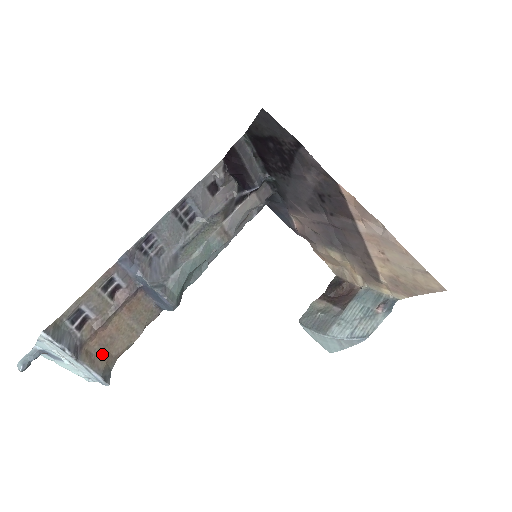
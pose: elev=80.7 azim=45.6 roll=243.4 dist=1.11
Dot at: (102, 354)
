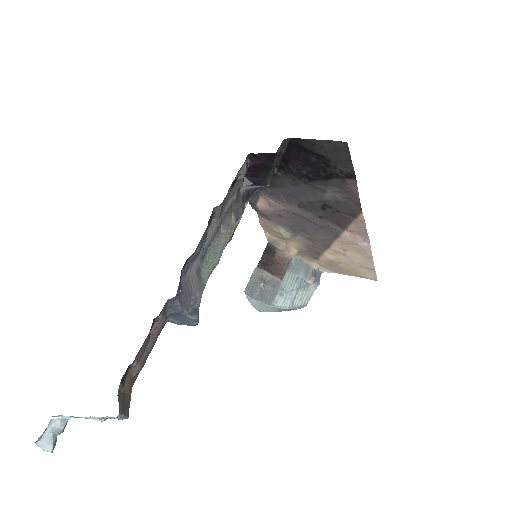
Dot at: (129, 394)
